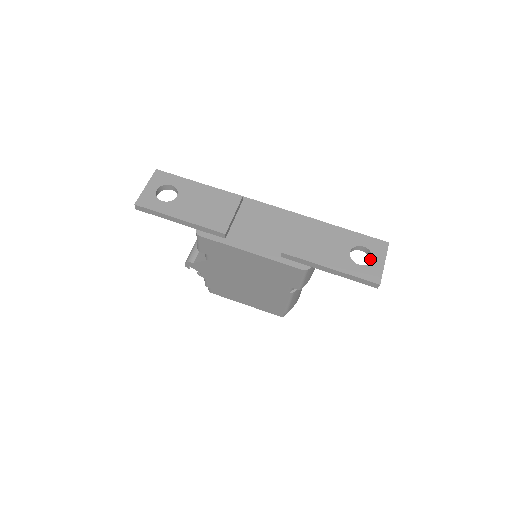
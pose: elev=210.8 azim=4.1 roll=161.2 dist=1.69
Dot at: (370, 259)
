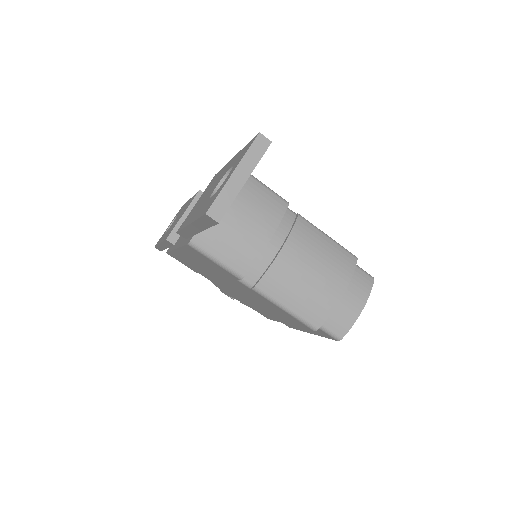
Dot at: occluded
